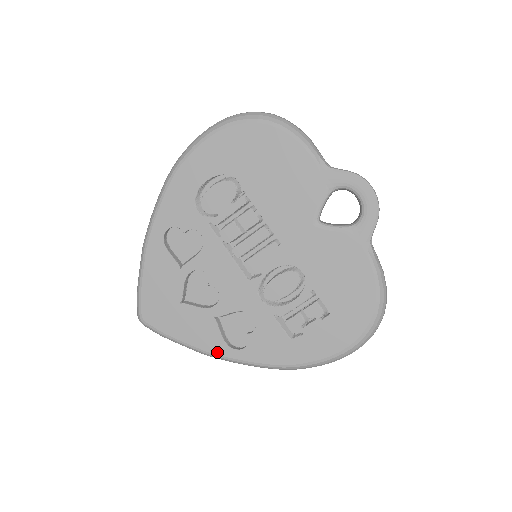
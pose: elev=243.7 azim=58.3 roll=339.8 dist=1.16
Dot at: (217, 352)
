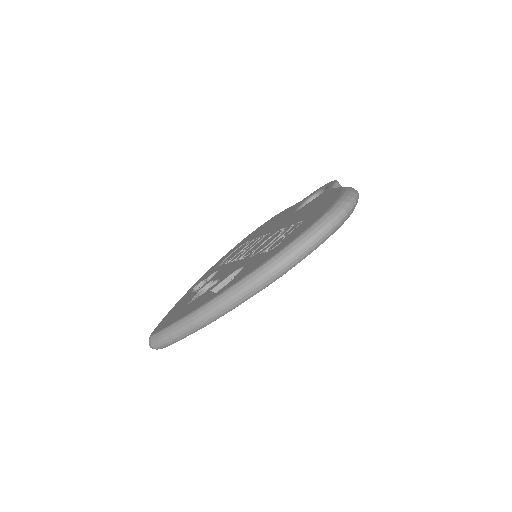
Dot at: (204, 304)
